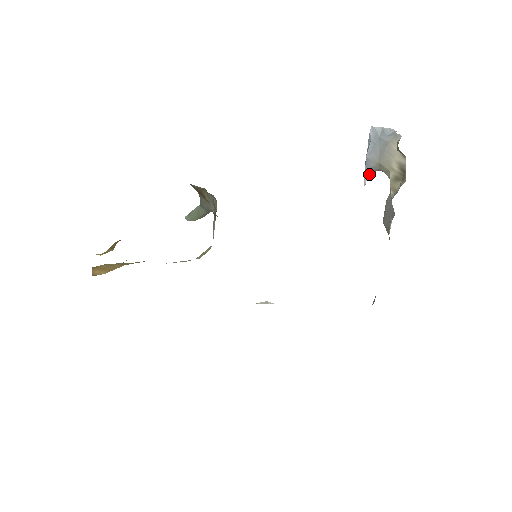
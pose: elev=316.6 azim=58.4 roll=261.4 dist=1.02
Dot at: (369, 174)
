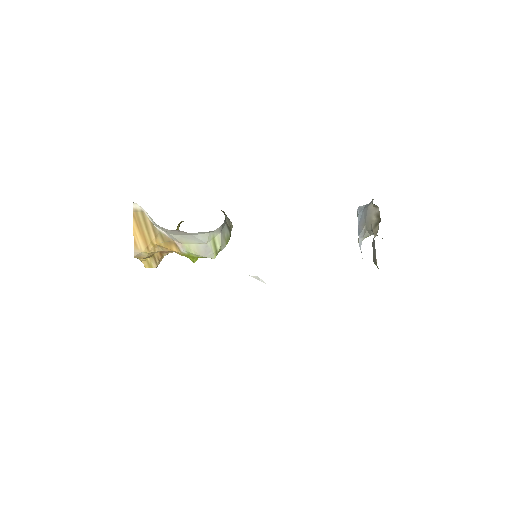
Dot at: (362, 240)
